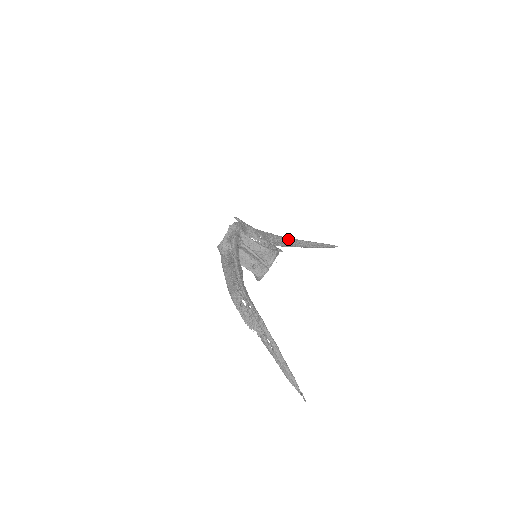
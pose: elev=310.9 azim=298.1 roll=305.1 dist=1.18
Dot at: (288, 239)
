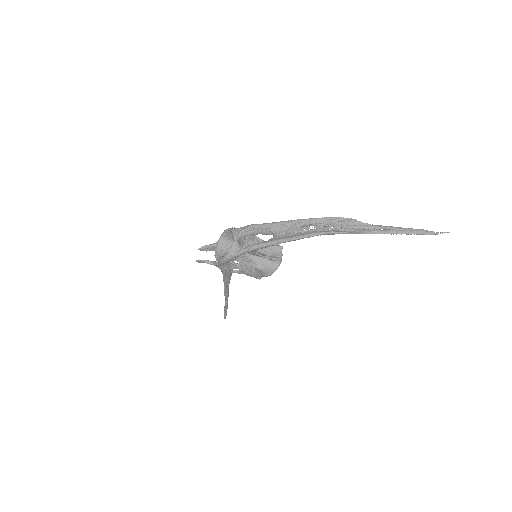
Dot at: occluded
